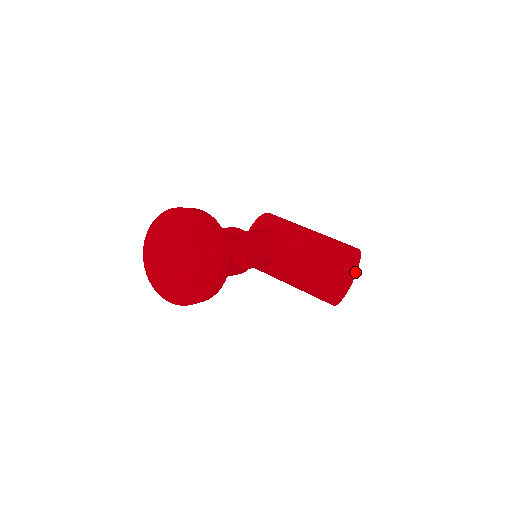
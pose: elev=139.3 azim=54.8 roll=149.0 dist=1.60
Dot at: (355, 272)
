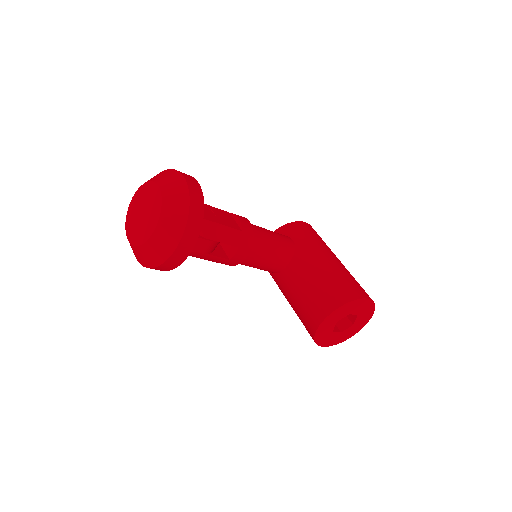
Dot at: (363, 323)
